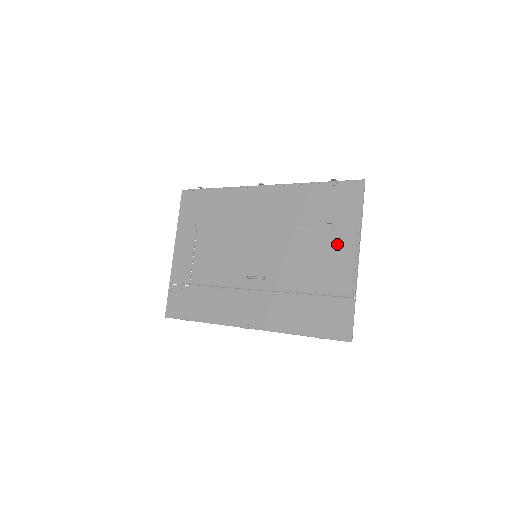
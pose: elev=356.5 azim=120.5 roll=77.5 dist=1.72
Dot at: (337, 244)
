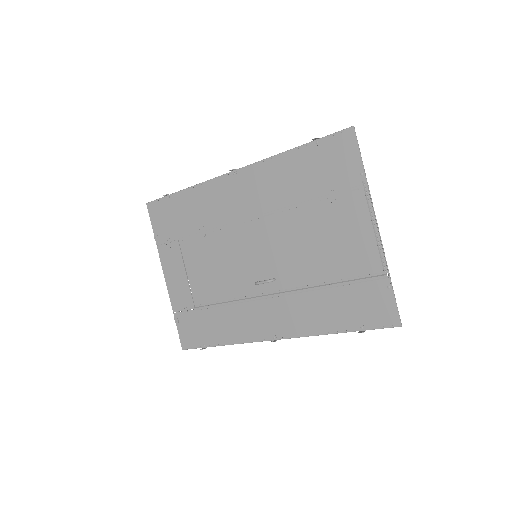
Dot at: (346, 216)
